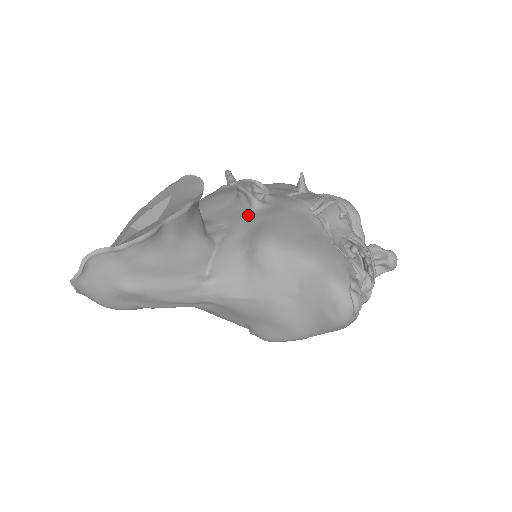
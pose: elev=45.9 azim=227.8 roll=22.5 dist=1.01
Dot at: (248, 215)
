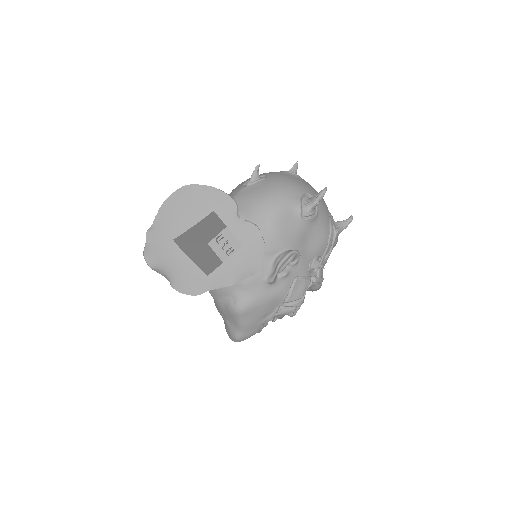
Dot at: (259, 282)
